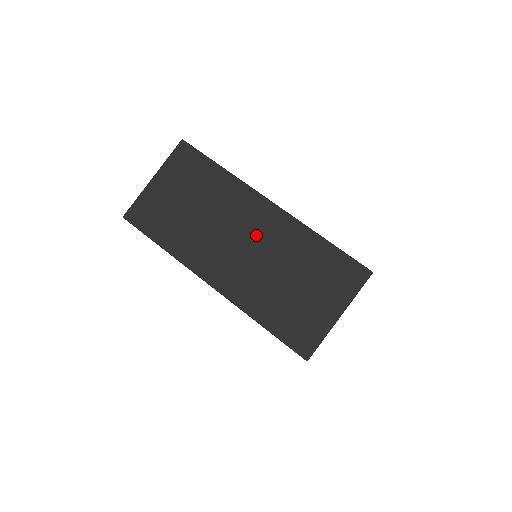
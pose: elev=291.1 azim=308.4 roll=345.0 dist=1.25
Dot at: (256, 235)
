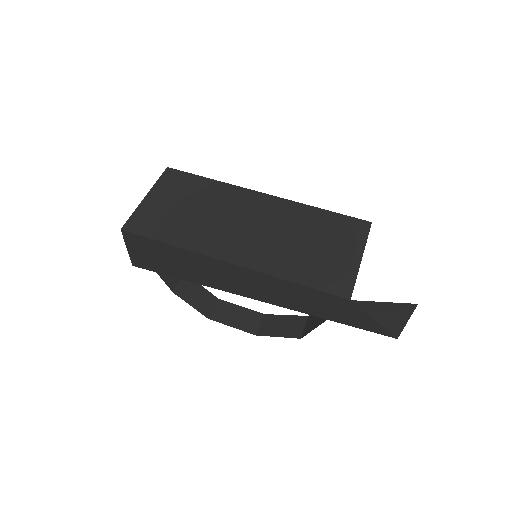
Dot at: (260, 217)
